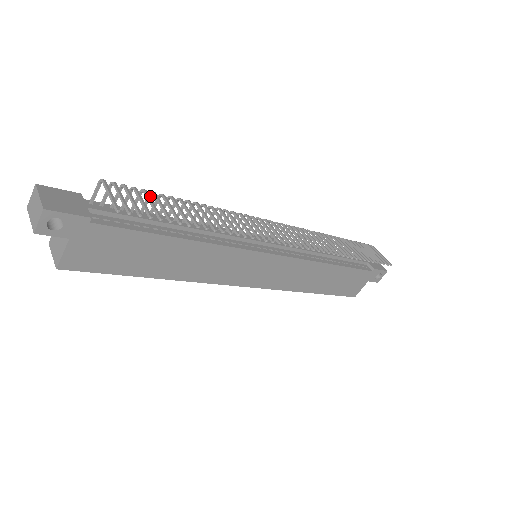
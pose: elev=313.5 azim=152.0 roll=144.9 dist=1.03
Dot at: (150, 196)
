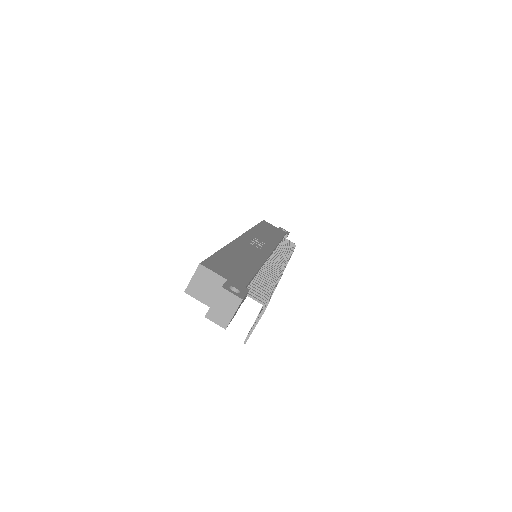
Dot at: (268, 292)
